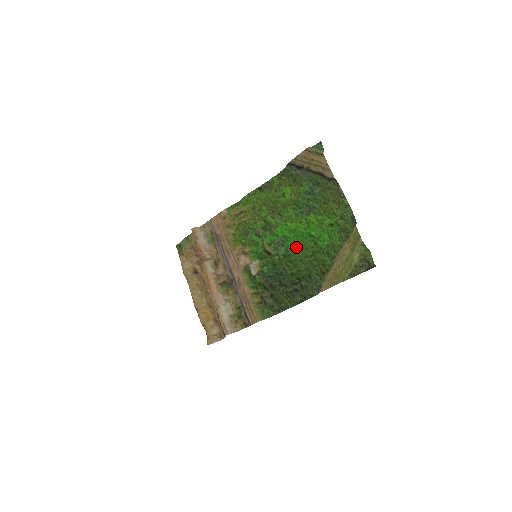
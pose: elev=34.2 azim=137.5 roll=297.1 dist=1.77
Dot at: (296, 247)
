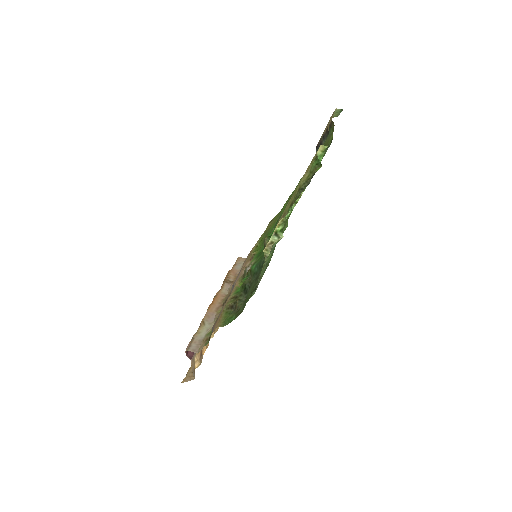
Dot at: occluded
